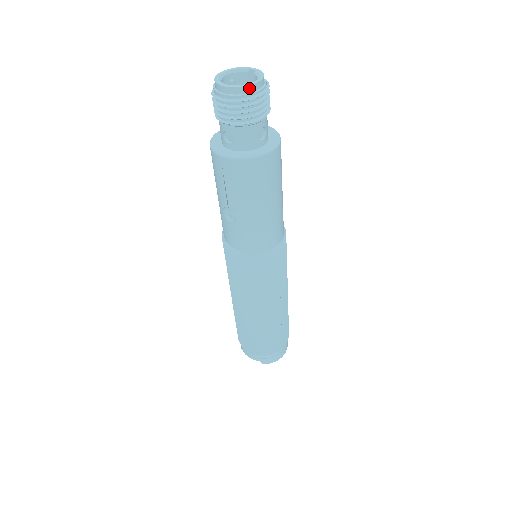
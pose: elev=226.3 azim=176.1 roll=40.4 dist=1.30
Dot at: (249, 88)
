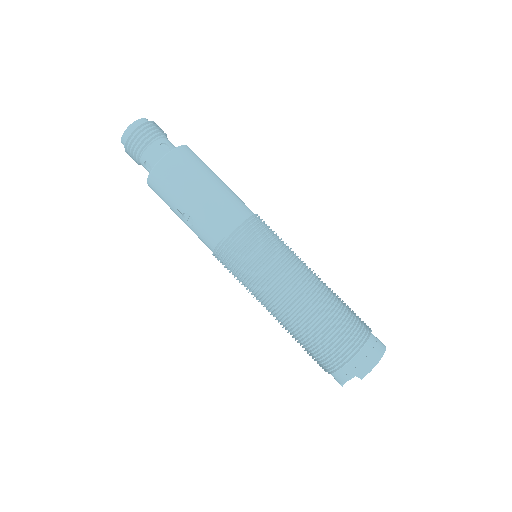
Dot at: (133, 125)
